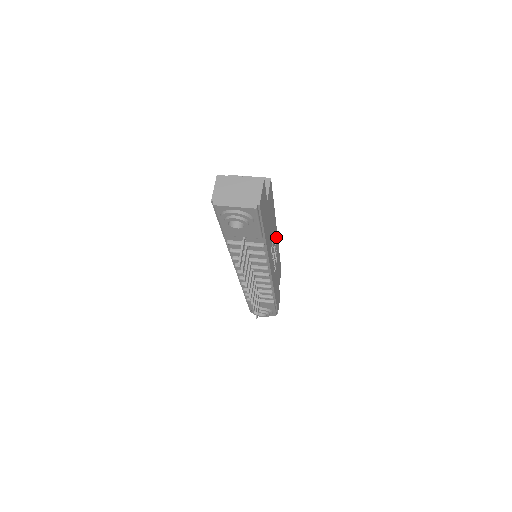
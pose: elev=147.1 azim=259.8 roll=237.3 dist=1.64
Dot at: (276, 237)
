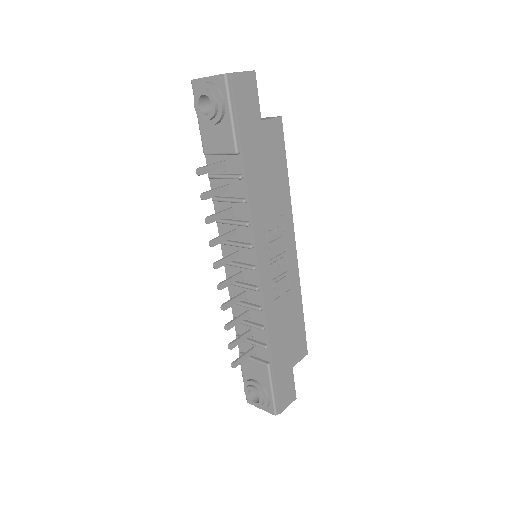
Dot at: (291, 247)
